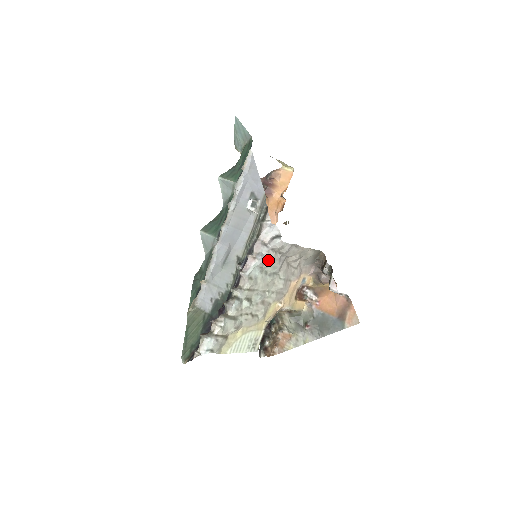
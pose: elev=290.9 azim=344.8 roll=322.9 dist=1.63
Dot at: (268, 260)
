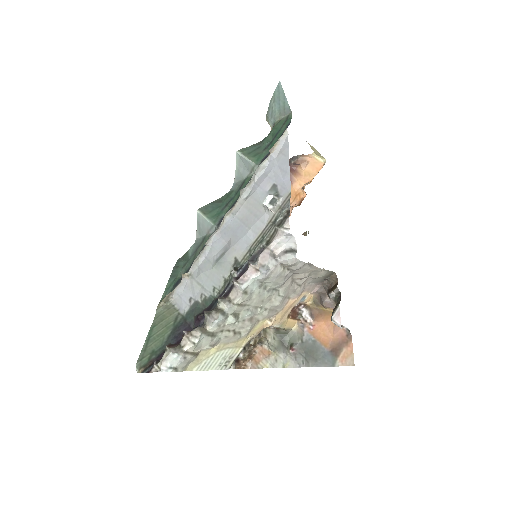
Dot at: (272, 275)
